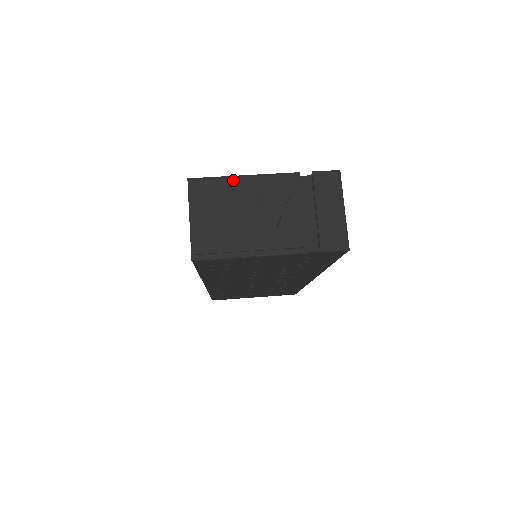
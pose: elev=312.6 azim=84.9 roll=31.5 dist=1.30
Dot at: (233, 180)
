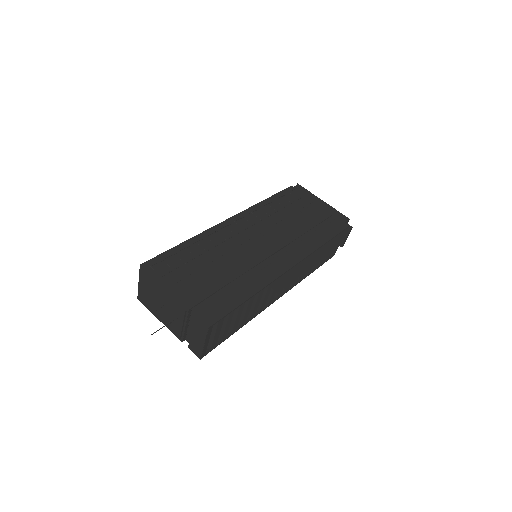
Dot at: (157, 285)
